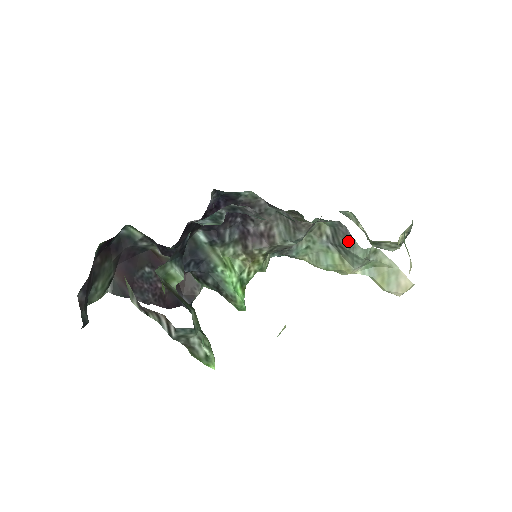
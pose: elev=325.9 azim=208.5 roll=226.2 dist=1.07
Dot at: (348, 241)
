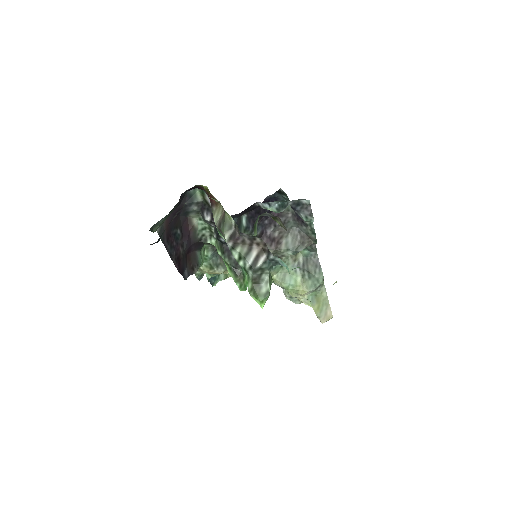
Dot at: (316, 268)
